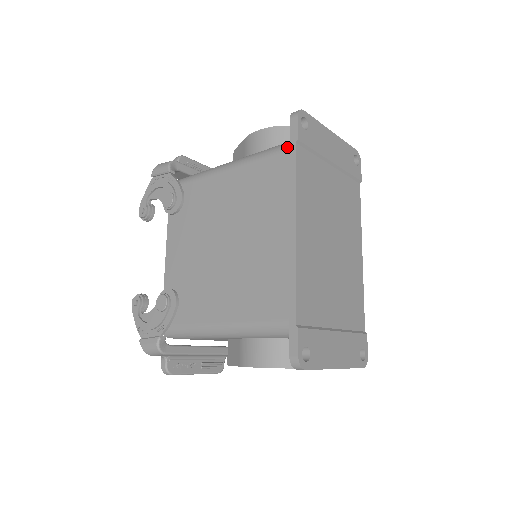
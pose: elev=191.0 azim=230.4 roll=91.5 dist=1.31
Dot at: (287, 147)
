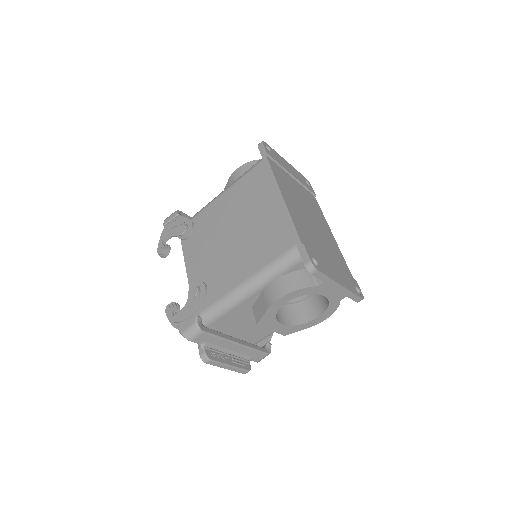
Dot at: (261, 160)
